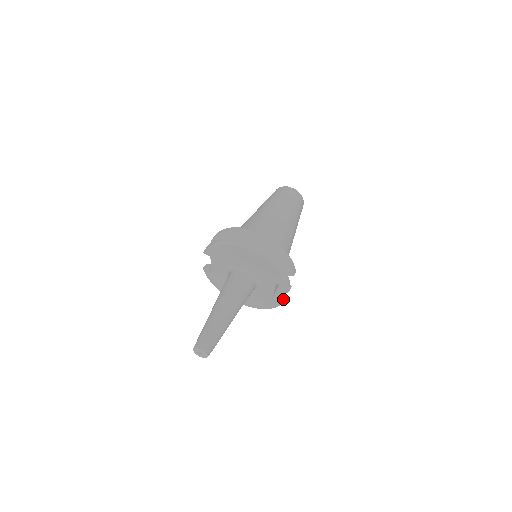
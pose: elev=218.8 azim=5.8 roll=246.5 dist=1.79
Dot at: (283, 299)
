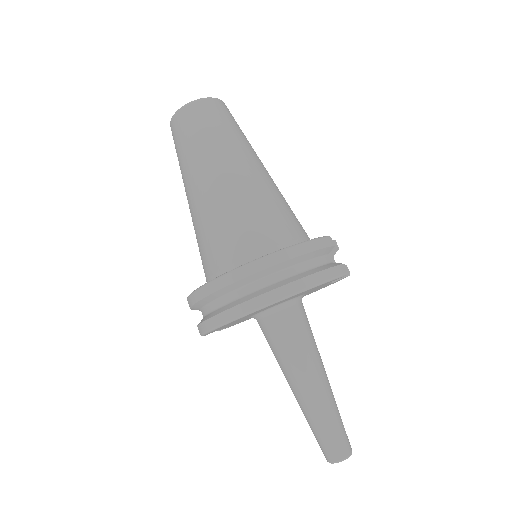
Dot at: occluded
